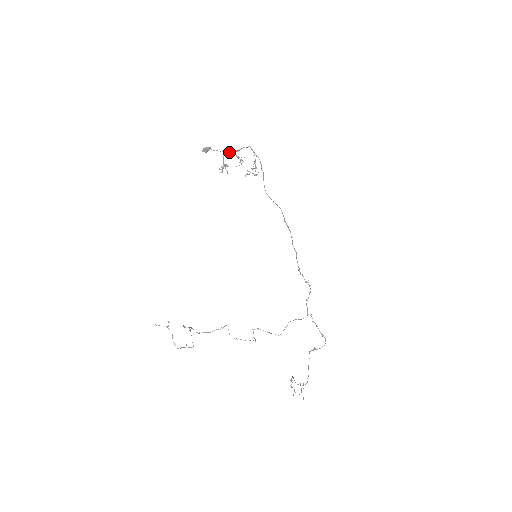
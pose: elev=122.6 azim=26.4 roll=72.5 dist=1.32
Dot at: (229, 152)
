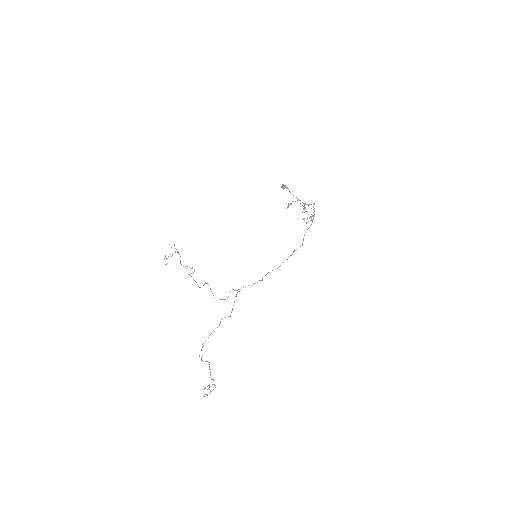
Dot at: (302, 202)
